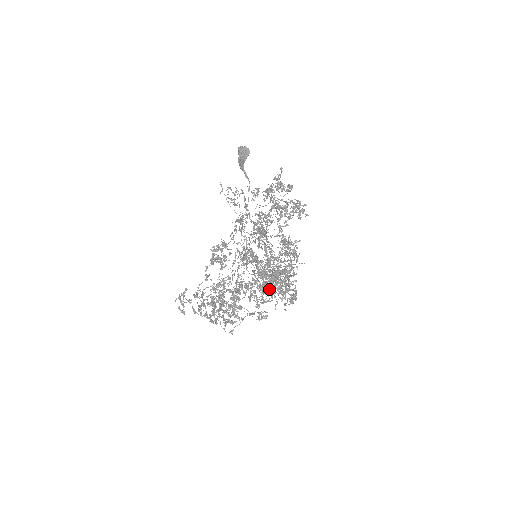
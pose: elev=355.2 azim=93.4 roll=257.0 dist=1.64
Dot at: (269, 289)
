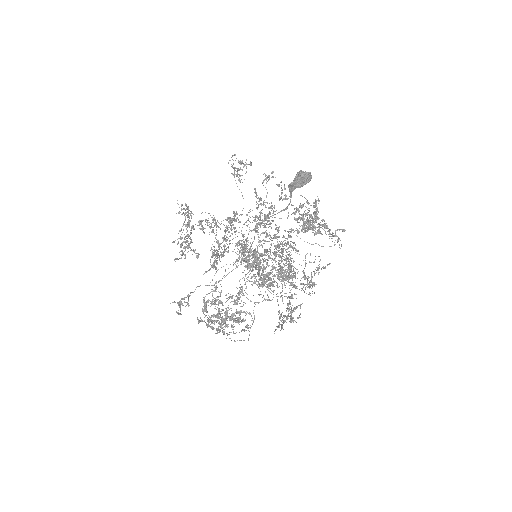
Dot at: (278, 314)
